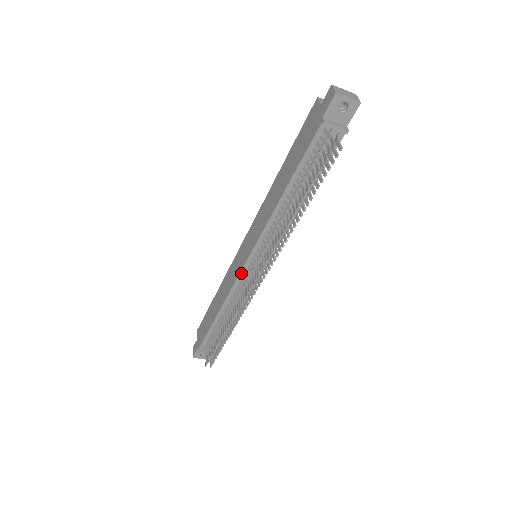
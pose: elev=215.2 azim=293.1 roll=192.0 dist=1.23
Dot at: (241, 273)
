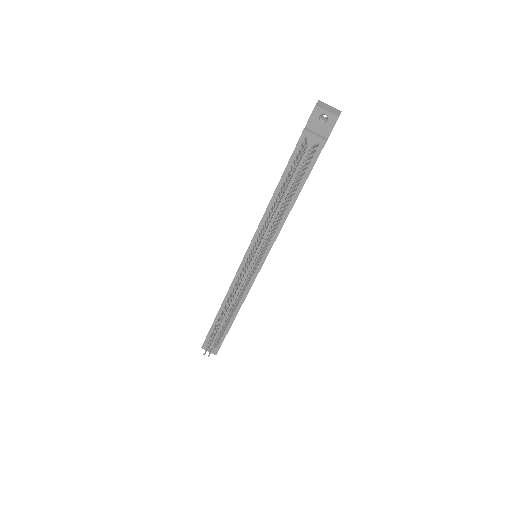
Dot at: (240, 268)
